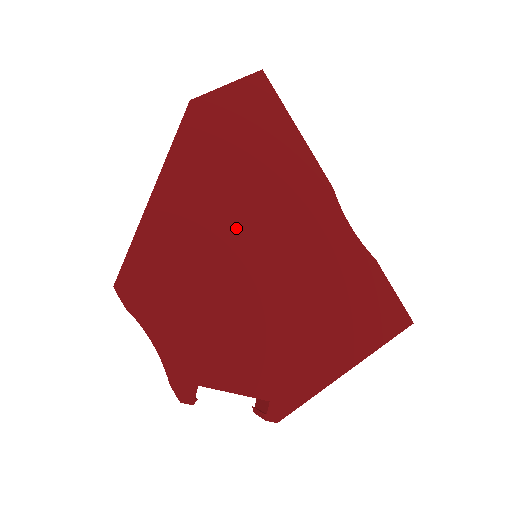
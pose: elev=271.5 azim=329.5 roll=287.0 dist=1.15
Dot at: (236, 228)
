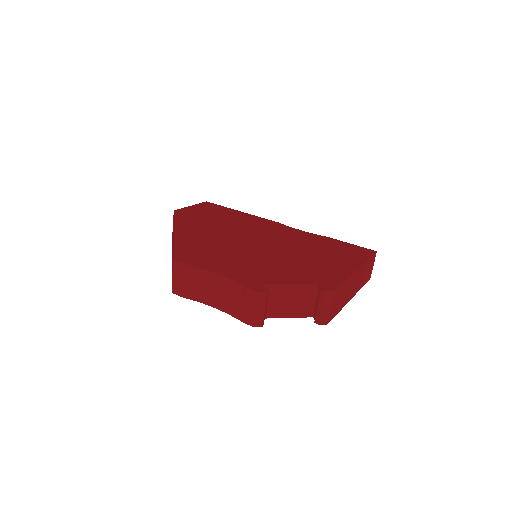
Dot at: (235, 237)
